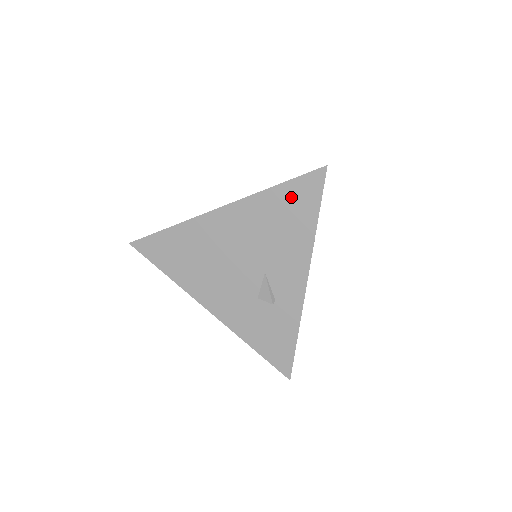
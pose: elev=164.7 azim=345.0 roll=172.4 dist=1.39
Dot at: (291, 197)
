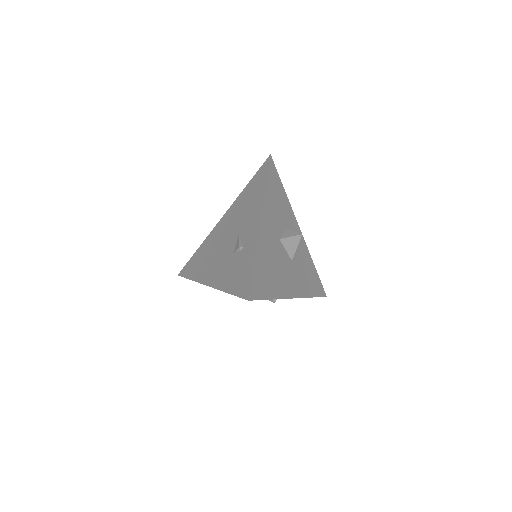
Dot at: (254, 183)
